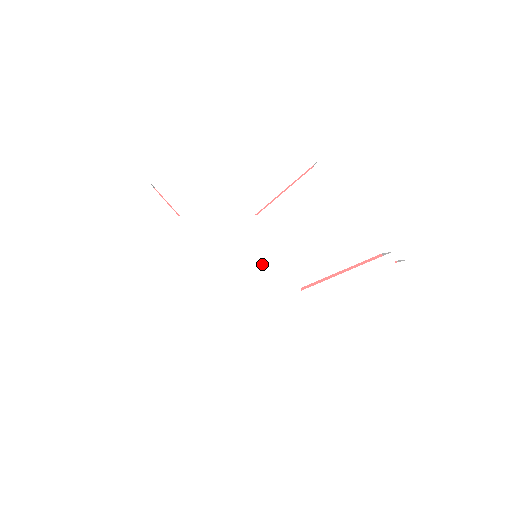
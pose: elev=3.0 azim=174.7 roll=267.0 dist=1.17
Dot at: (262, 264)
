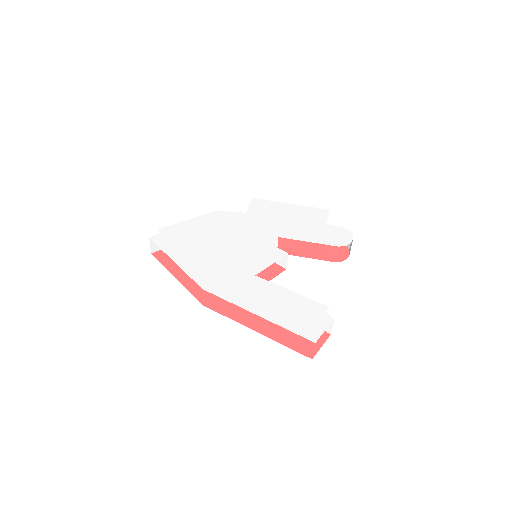
Dot at: (253, 252)
